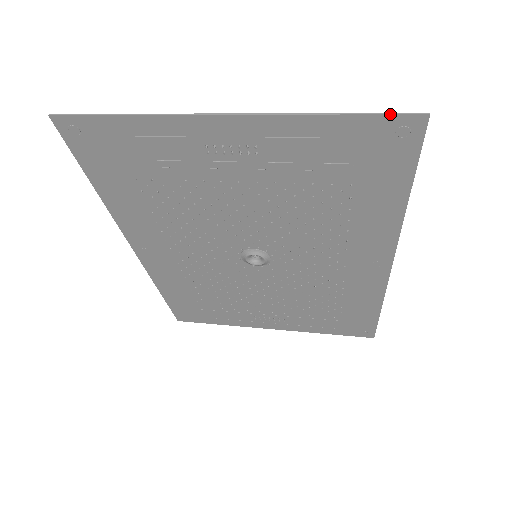
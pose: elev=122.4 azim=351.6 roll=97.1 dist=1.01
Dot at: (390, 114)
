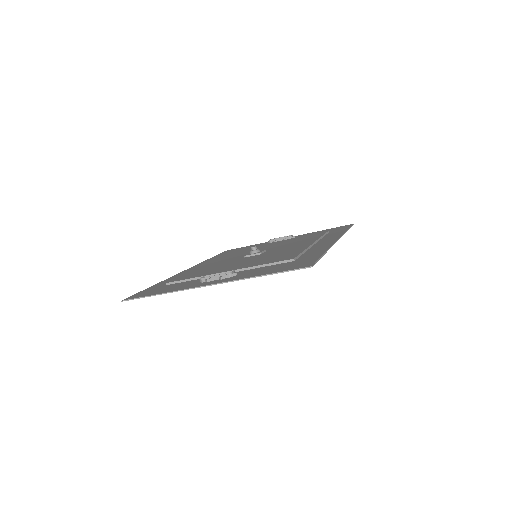
Dot at: occluded
